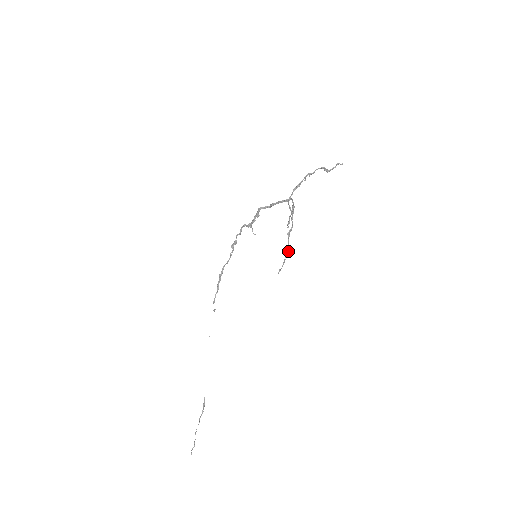
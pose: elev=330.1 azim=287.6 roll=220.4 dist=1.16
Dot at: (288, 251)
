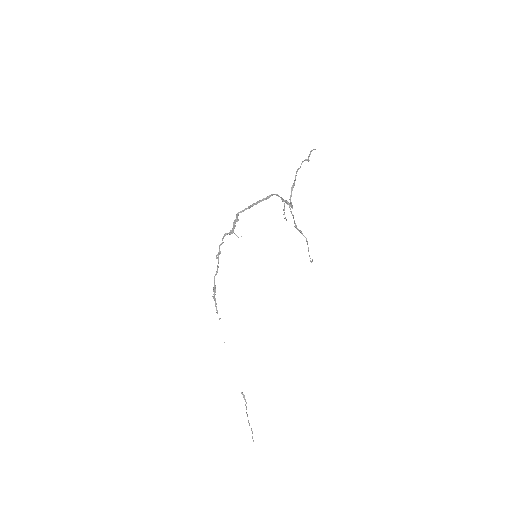
Dot at: (307, 241)
